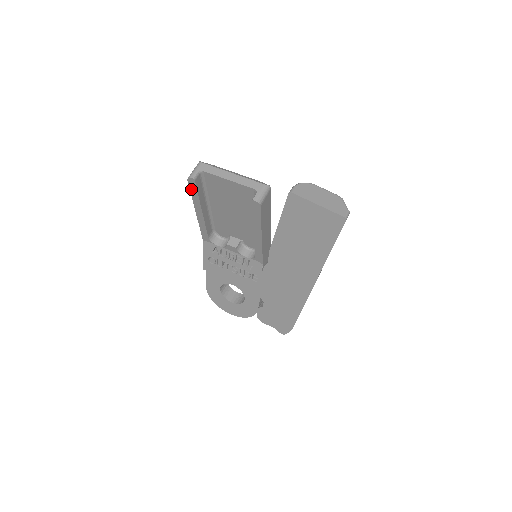
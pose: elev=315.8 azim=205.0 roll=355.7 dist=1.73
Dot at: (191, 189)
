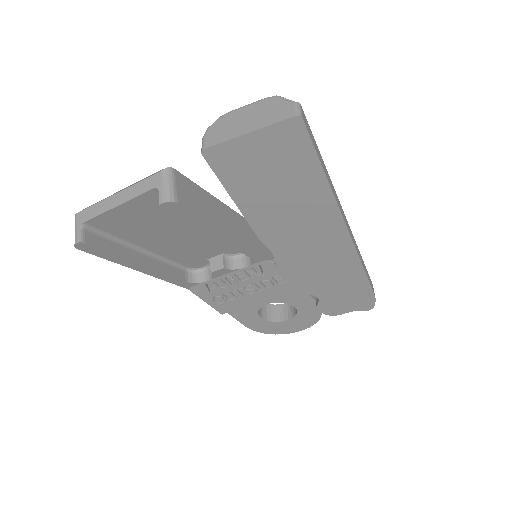
Dot at: (96, 254)
